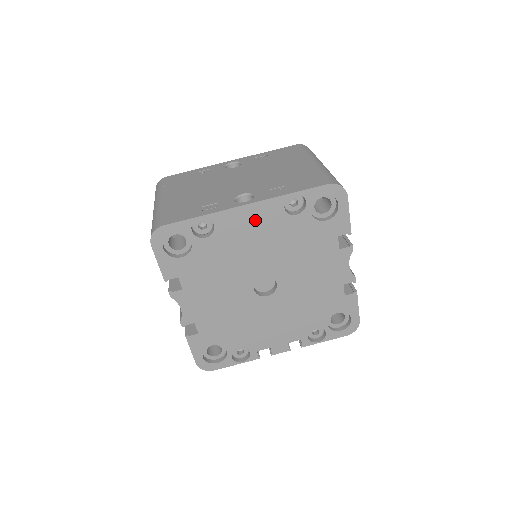
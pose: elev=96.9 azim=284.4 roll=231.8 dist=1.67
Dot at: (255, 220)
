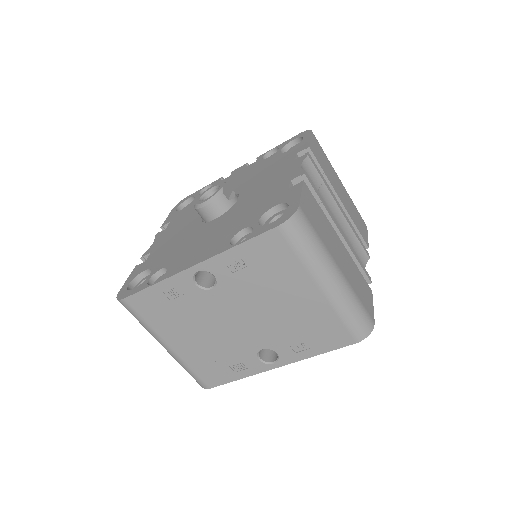
Dot at: occluded
